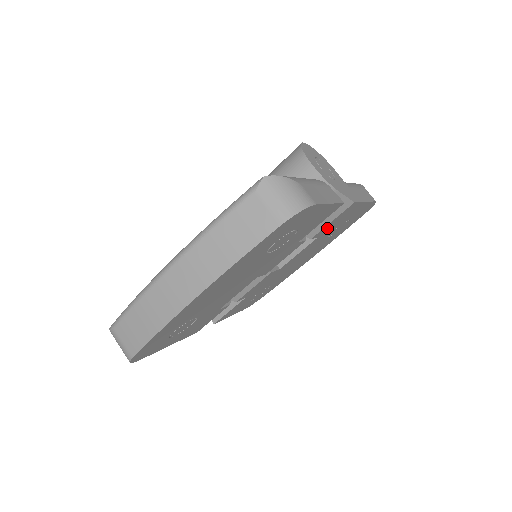
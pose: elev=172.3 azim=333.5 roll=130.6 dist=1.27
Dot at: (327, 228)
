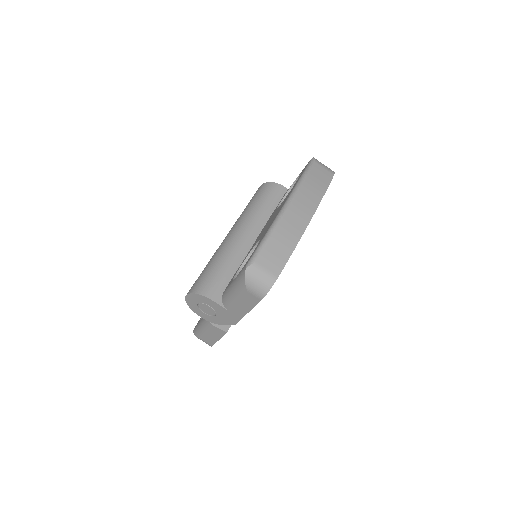
Dot at: occluded
